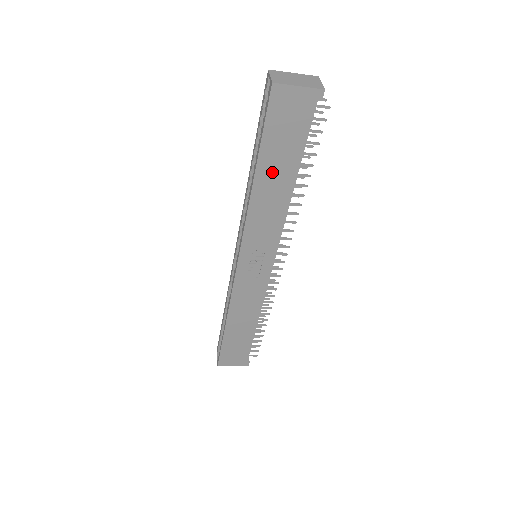
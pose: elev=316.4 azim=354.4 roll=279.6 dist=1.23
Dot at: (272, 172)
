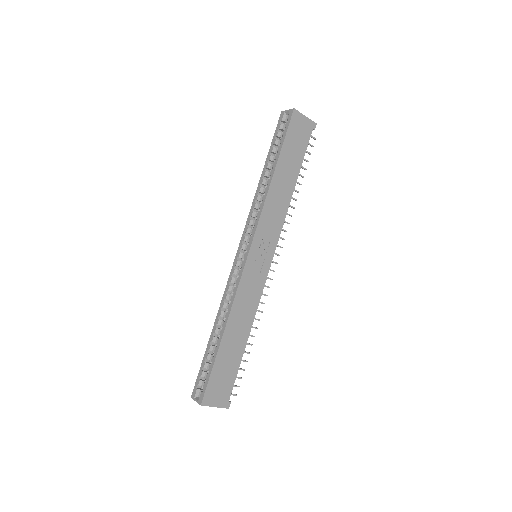
Dot at: (285, 171)
